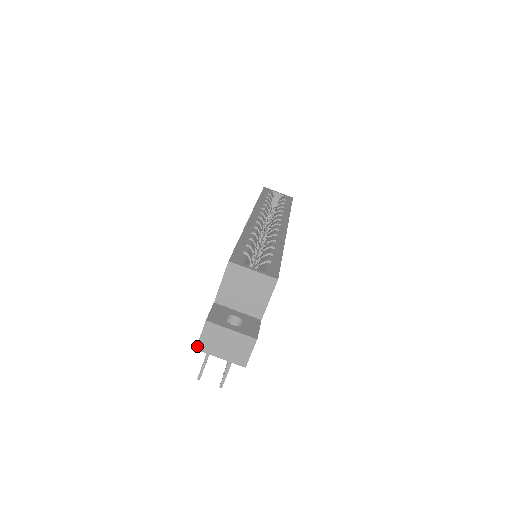
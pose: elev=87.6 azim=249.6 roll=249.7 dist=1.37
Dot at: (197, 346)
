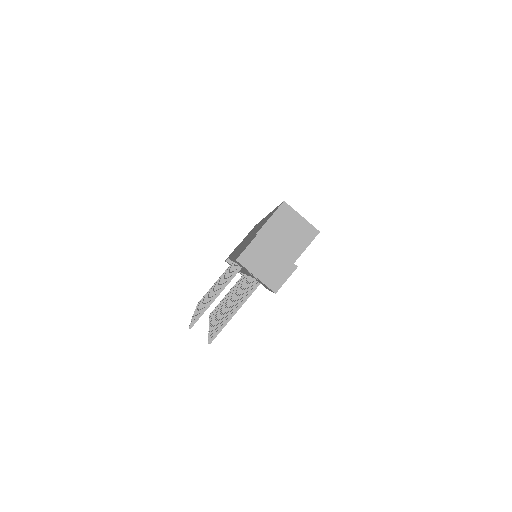
Dot at: (239, 257)
